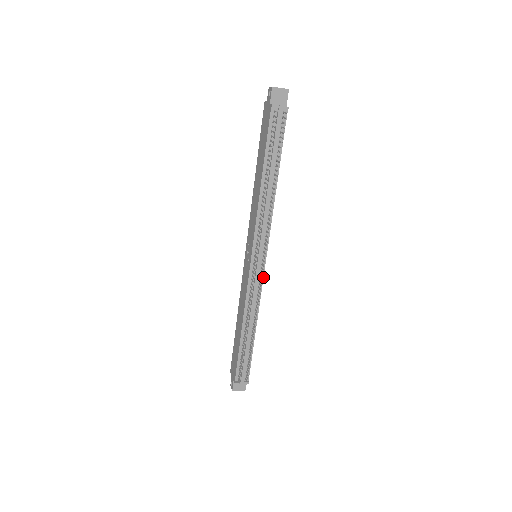
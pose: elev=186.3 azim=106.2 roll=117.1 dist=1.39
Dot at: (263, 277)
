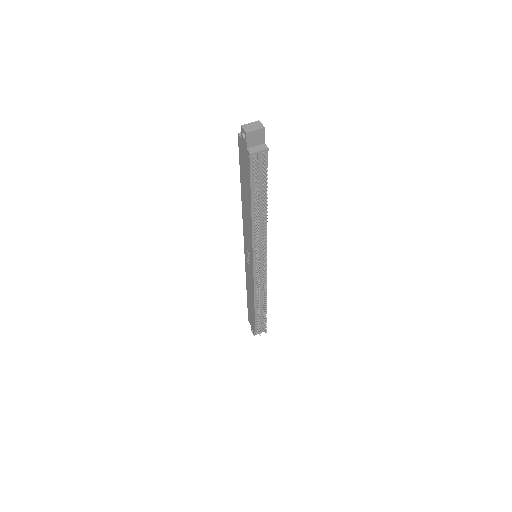
Dot at: occluded
